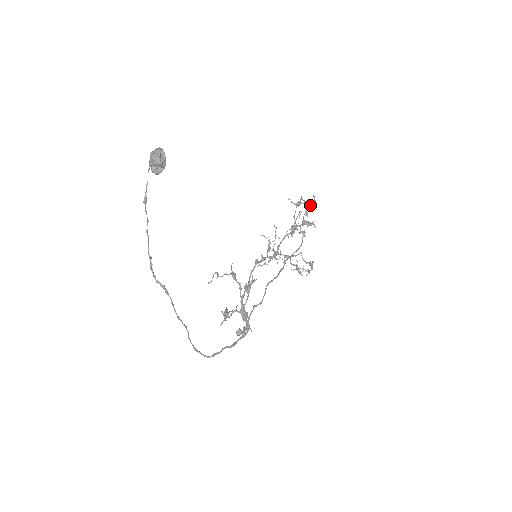
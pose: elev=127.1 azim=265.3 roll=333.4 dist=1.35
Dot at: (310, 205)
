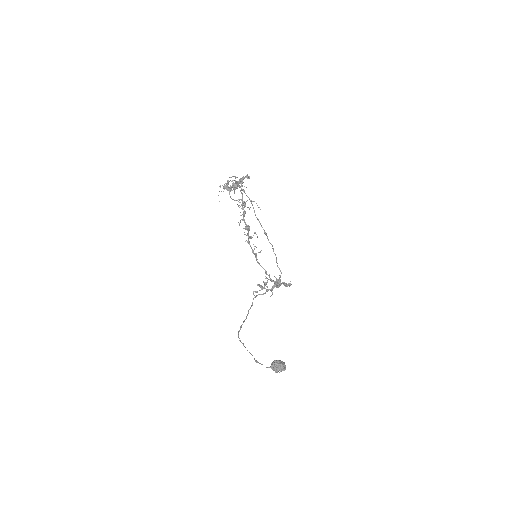
Dot at: occluded
